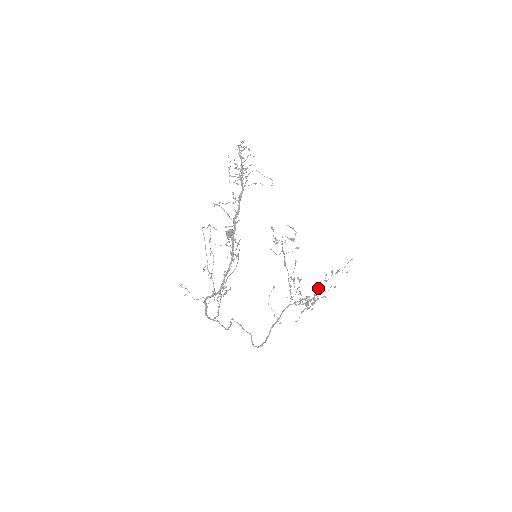
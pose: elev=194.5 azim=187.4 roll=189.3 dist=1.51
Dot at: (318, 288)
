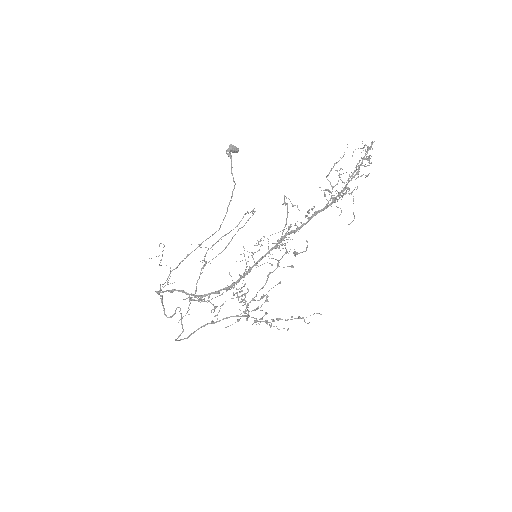
Dot at: (274, 320)
